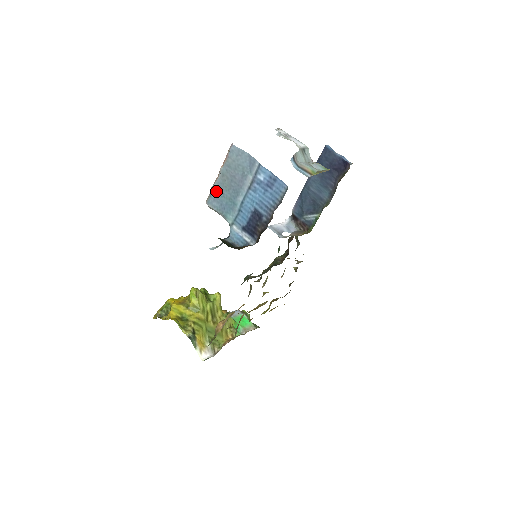
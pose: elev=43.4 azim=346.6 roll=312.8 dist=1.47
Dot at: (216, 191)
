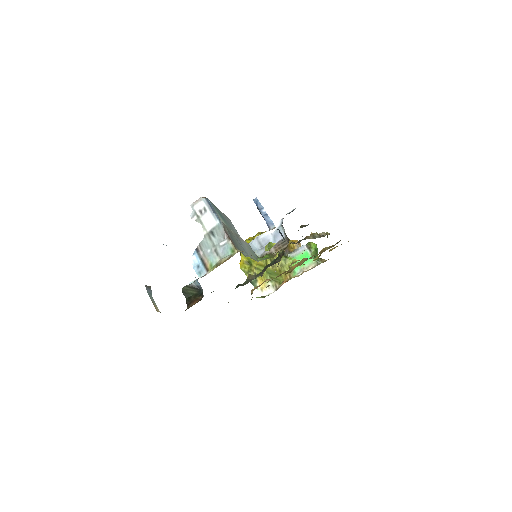
Dot at: occluded
